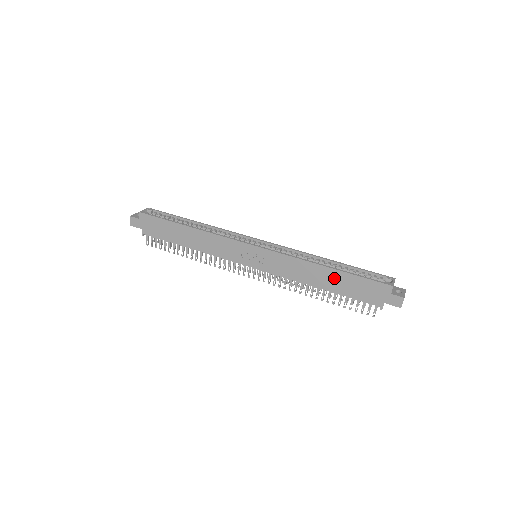
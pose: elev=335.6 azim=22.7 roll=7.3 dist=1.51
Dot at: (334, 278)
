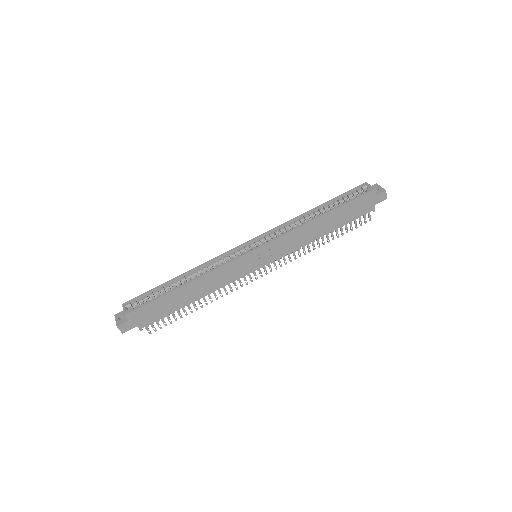
Dot at: (331, 219)
